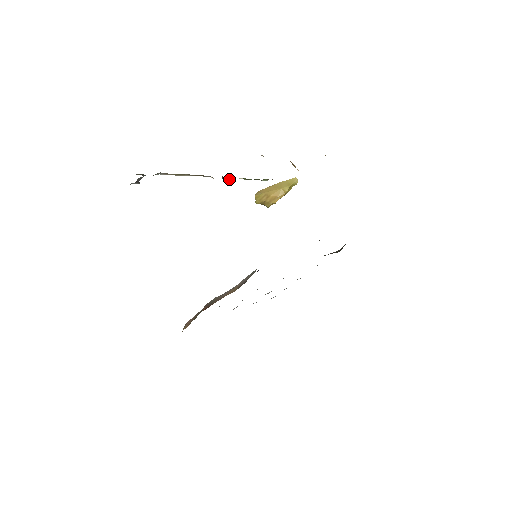
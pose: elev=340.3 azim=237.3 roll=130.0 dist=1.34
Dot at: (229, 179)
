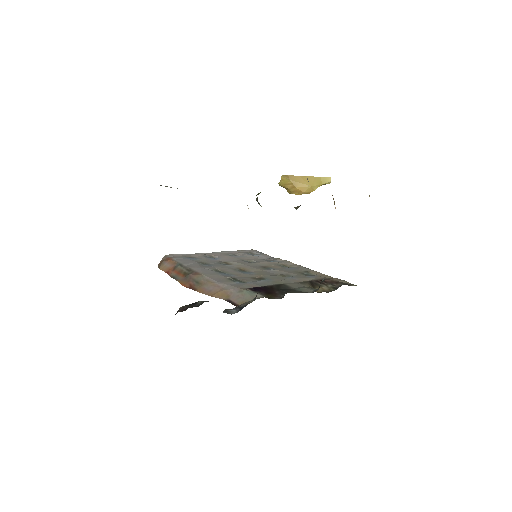
Dot at: occluded
